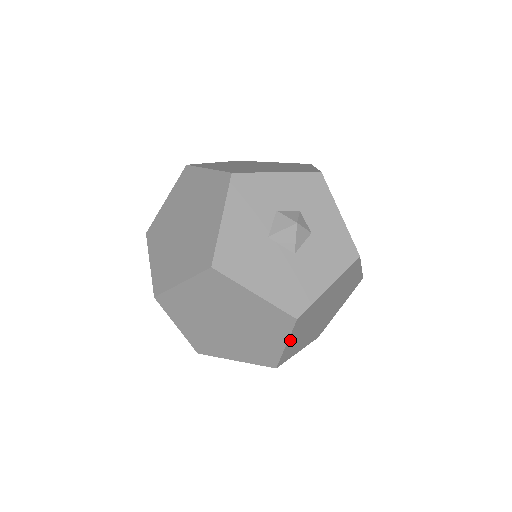
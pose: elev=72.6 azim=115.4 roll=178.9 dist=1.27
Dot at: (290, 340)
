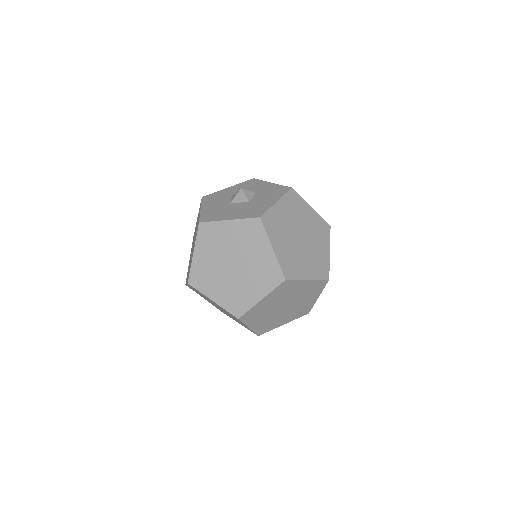
Dot at: (274, 245)
